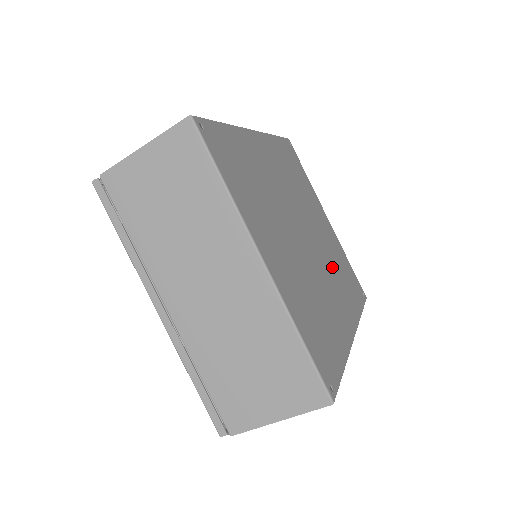
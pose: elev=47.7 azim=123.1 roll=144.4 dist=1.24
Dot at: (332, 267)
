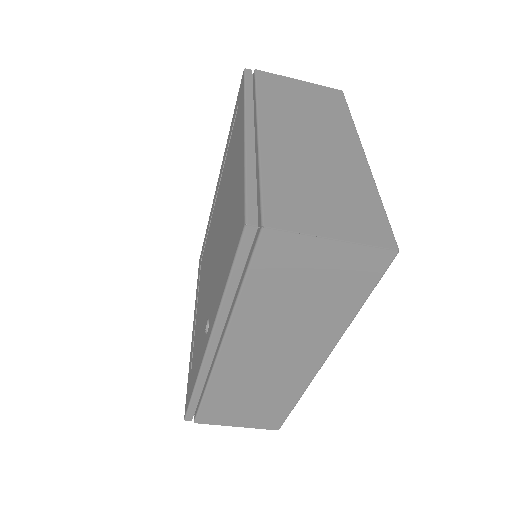
Dot at: occluded
